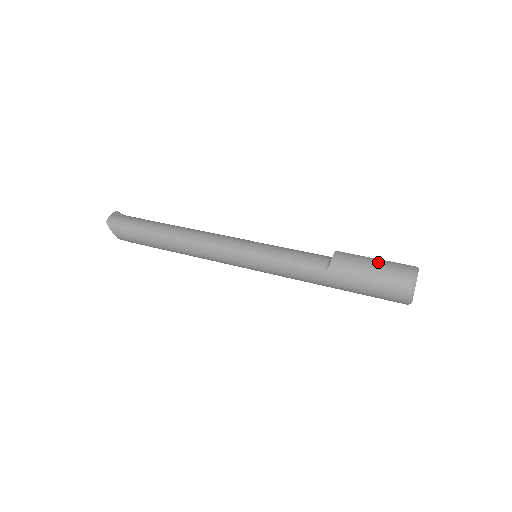
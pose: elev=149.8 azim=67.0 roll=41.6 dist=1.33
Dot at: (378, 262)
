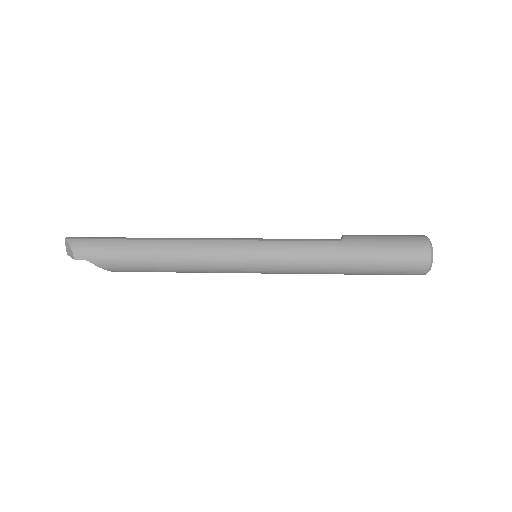
Dot at: occluded
